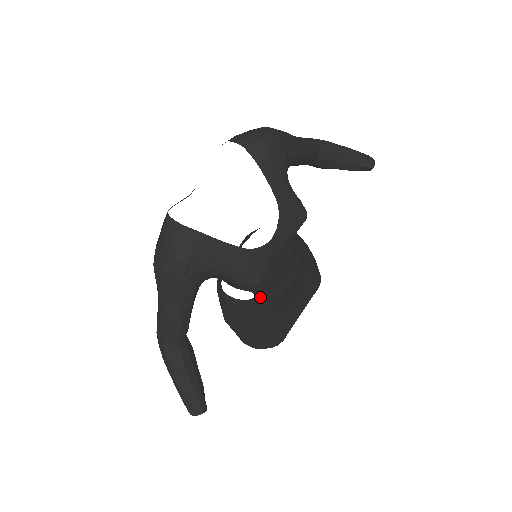
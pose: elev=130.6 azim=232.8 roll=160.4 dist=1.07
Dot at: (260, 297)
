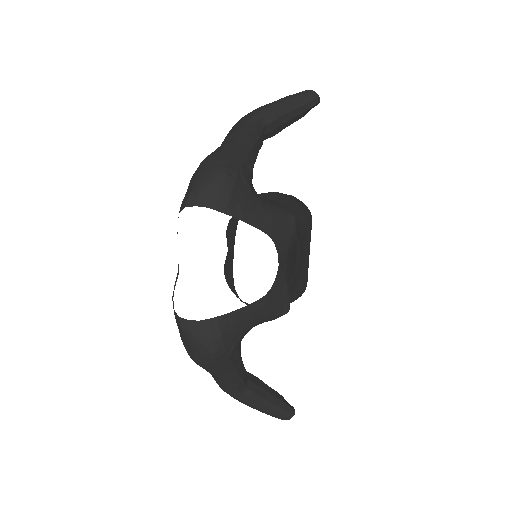
Dot at: occluded
